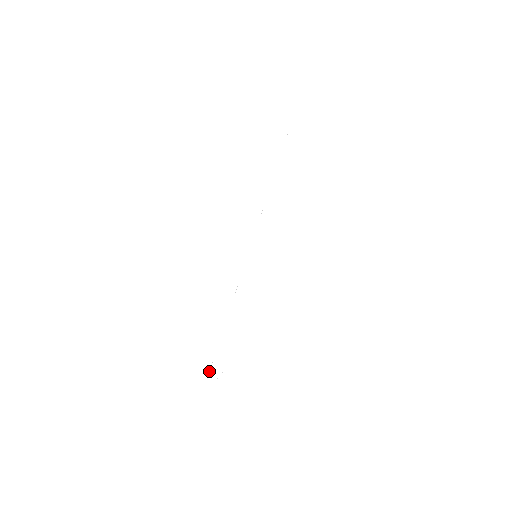
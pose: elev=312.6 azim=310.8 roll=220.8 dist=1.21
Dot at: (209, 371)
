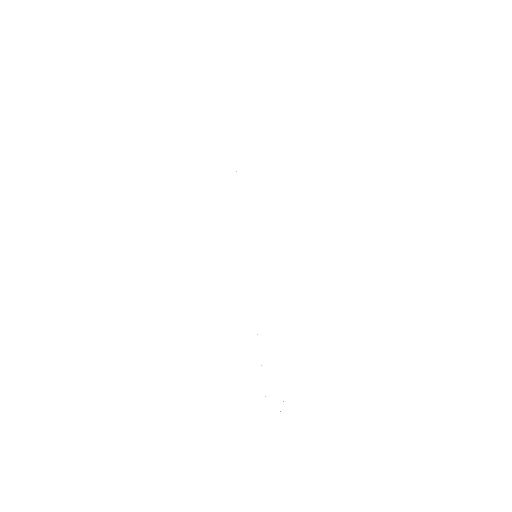
Dot at: occluded
